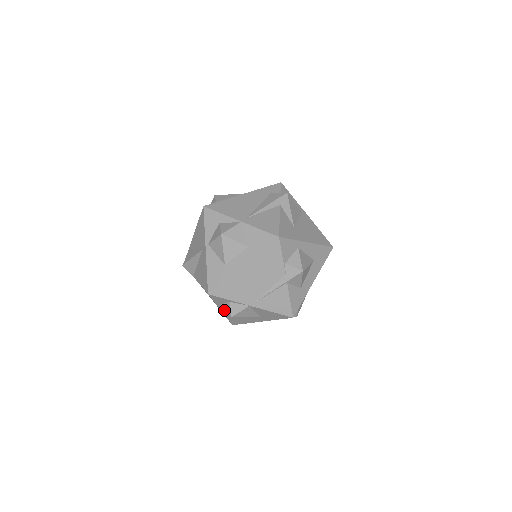
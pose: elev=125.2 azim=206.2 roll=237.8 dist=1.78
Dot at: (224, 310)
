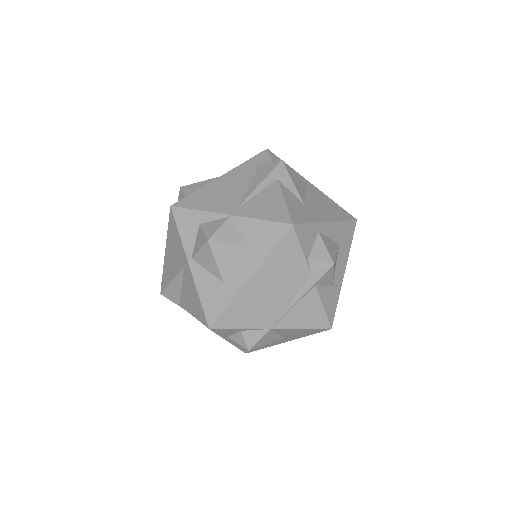
Dot at: (233, 341)
